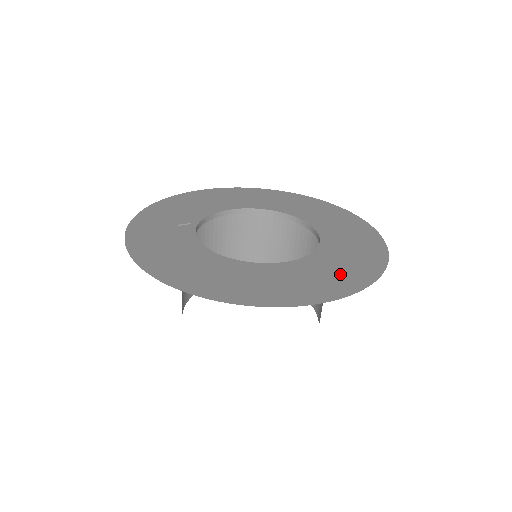
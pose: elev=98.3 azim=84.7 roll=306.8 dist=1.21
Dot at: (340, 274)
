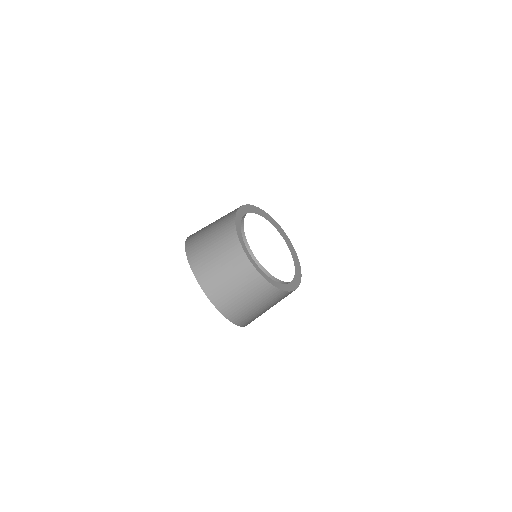
Dot at: occluded
